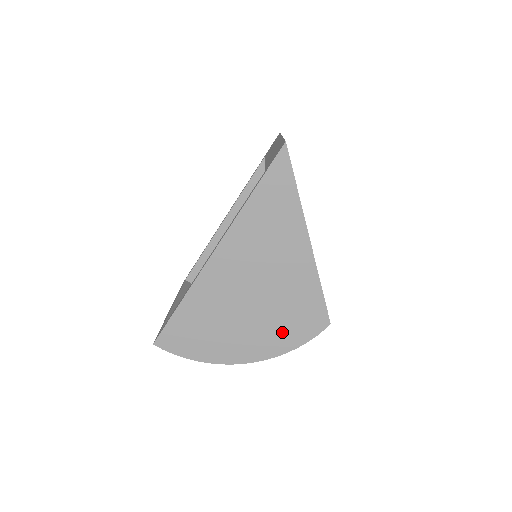
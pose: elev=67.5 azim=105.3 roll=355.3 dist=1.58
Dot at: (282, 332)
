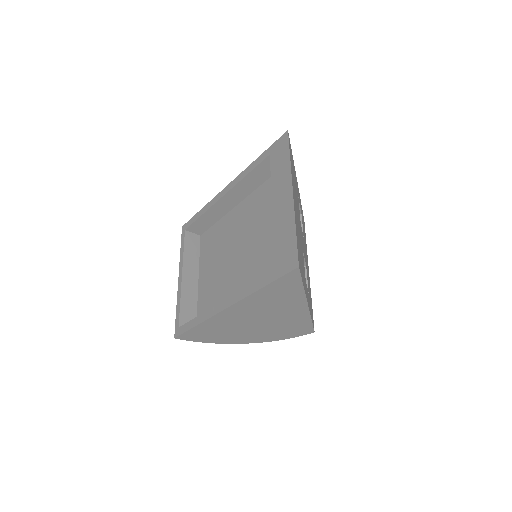
Dot at: (276, 334)
